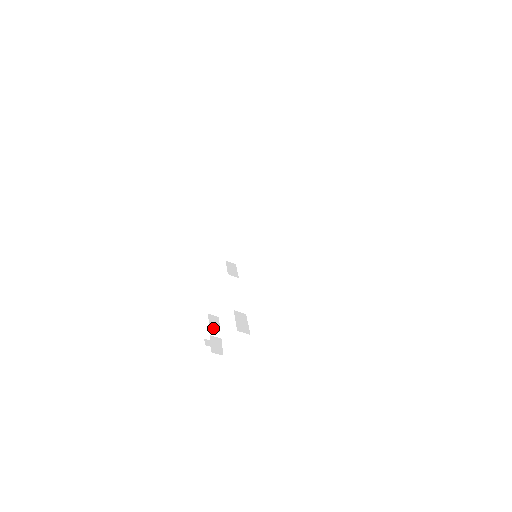
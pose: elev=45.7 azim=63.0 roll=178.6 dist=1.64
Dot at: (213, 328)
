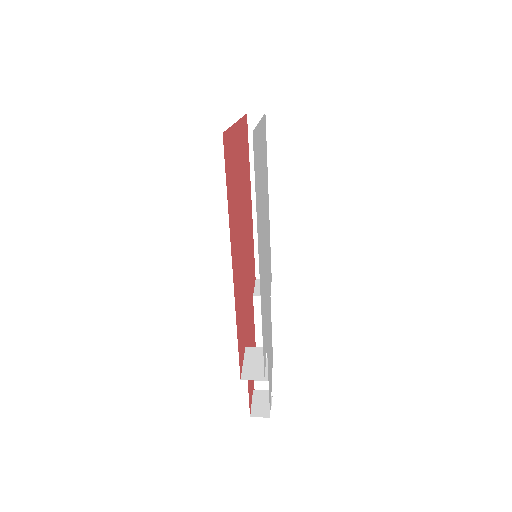
Dot at: occluded
